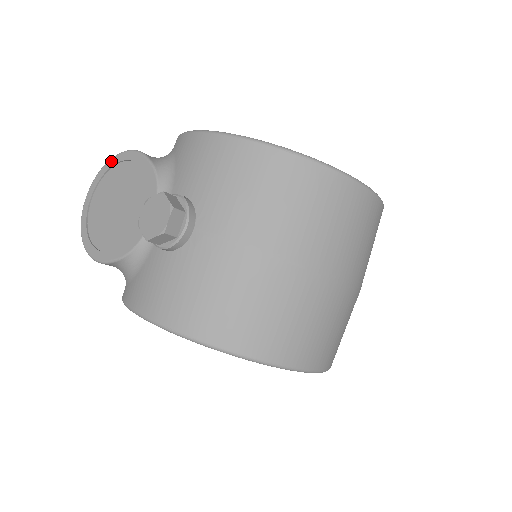
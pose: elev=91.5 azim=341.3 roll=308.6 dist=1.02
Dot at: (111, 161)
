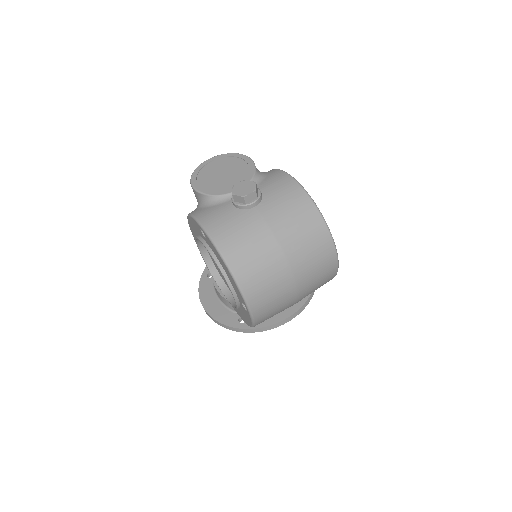
Dot at: (235, 154)
